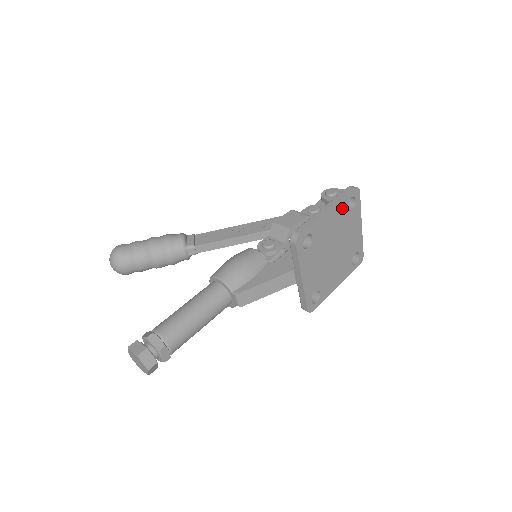
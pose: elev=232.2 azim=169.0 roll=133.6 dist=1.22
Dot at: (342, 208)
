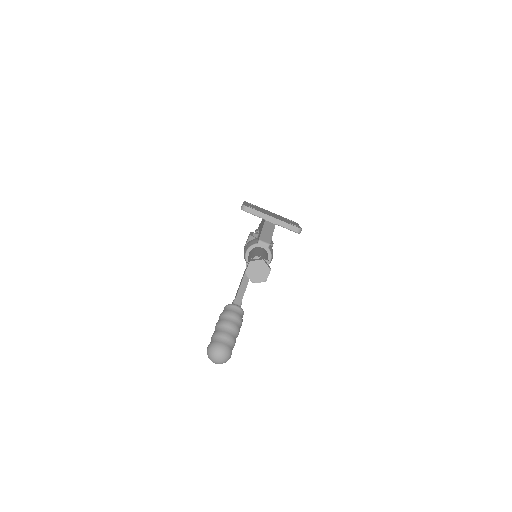
Dot at: occluded
